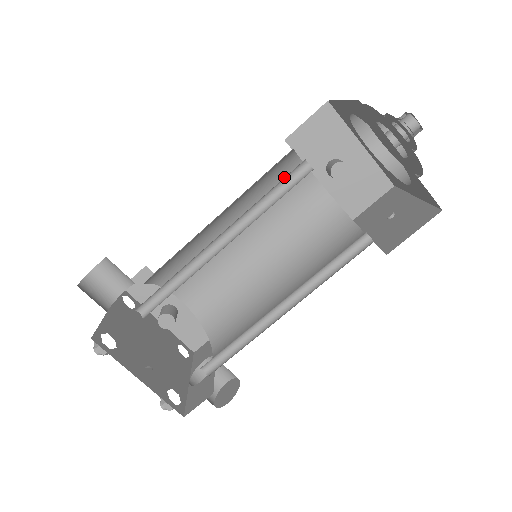
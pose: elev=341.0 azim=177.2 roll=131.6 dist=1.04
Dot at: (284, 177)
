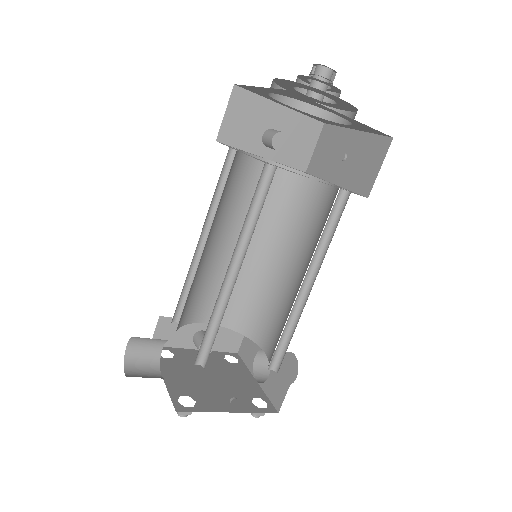
Dot at: (235, 174)
